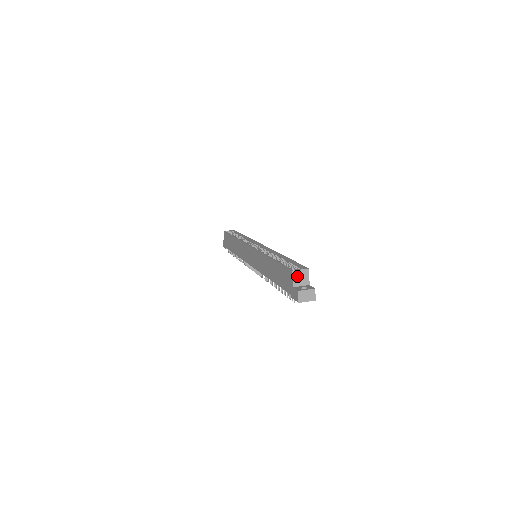
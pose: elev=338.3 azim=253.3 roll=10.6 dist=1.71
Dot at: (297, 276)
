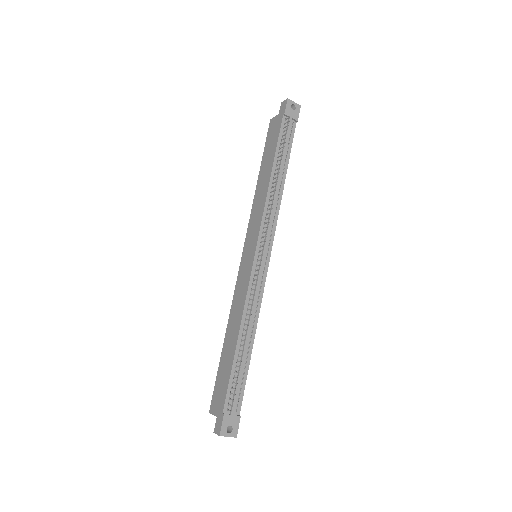
Dot at: occluded
